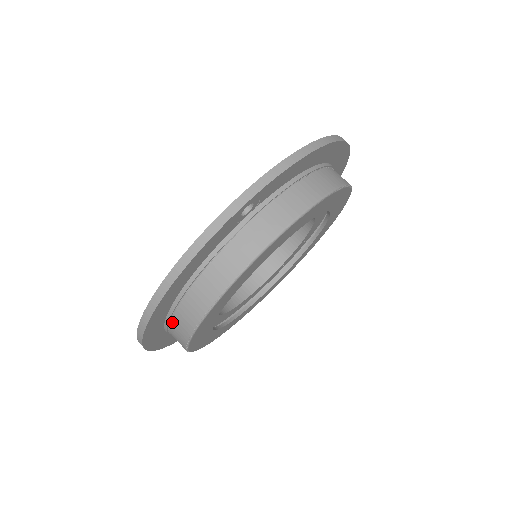
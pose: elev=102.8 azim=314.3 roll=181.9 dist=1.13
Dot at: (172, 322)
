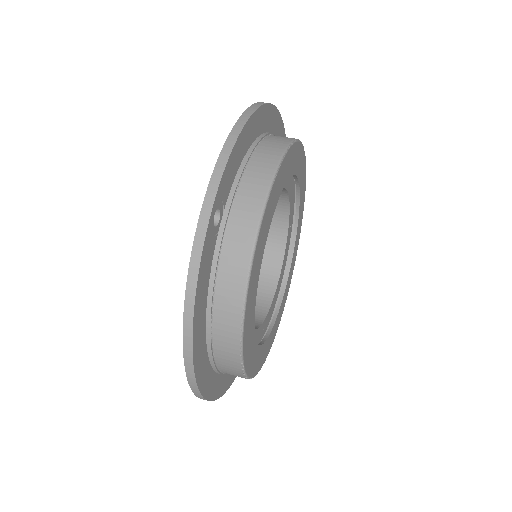
Dot at: (217, 362)
